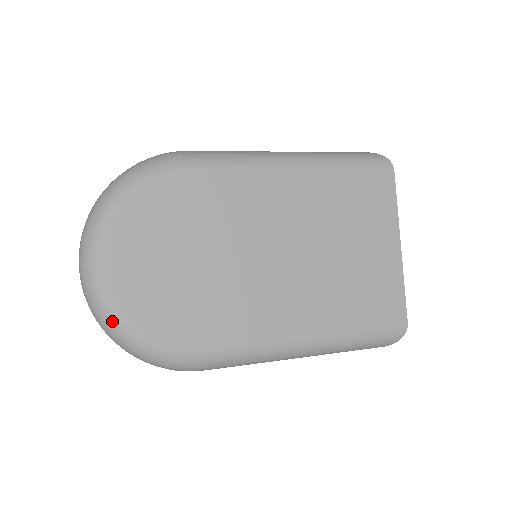
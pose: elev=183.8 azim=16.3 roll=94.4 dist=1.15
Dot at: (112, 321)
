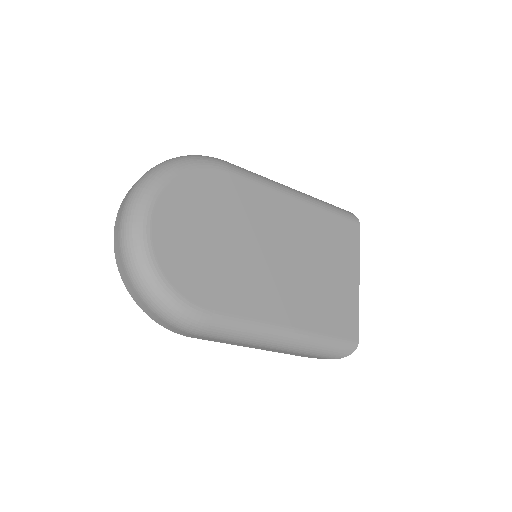
Dot at: (144, 264)
